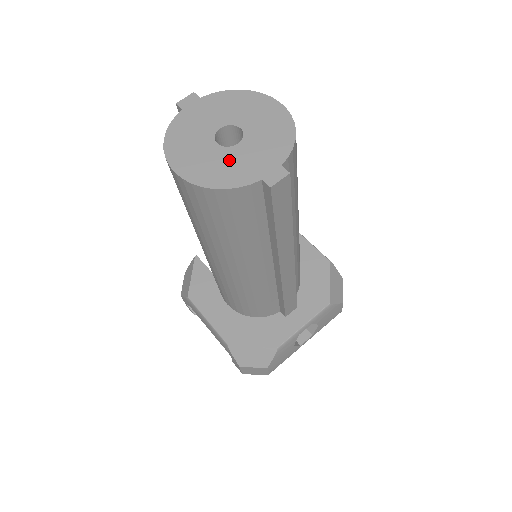
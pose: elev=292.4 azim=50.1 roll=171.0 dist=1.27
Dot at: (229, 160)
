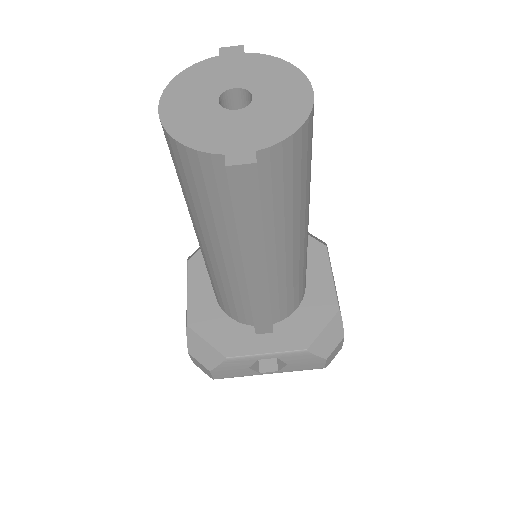
Dot at: (214, 121)
